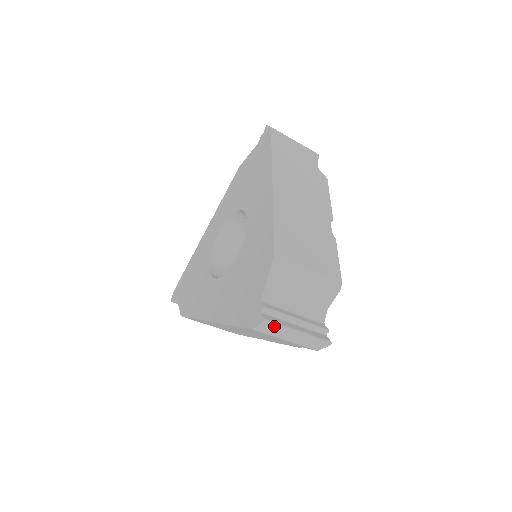
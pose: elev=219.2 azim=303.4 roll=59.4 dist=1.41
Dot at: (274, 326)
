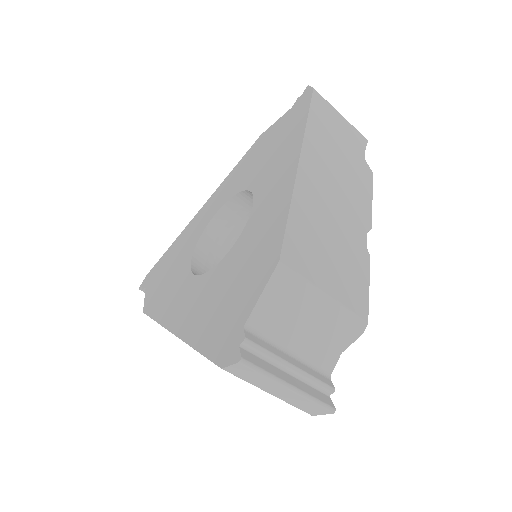
Dot at: (254, 371)
